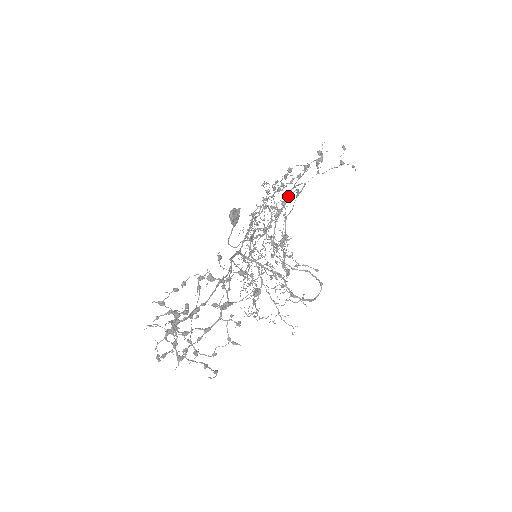
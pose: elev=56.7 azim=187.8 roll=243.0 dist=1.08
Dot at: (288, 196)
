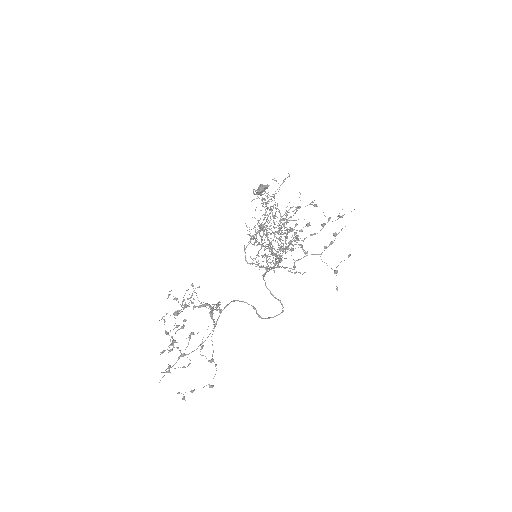
Dot at: occluded
